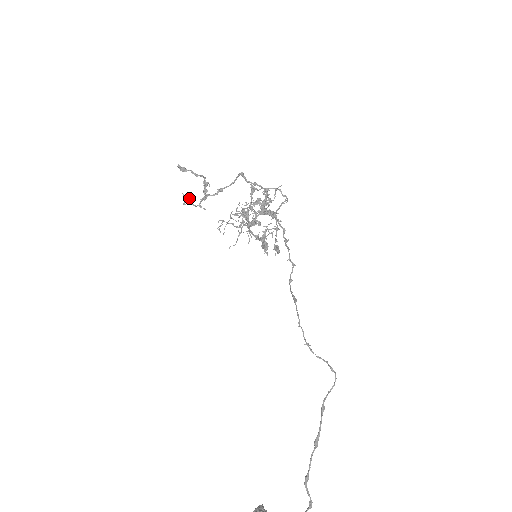
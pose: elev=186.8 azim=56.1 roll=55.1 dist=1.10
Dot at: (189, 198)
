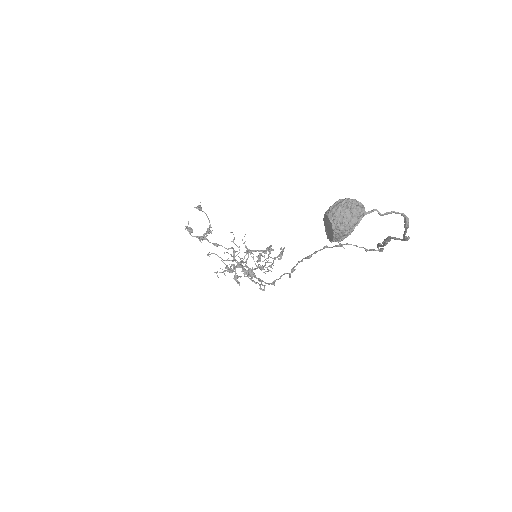
Dot at: (191, 228)
